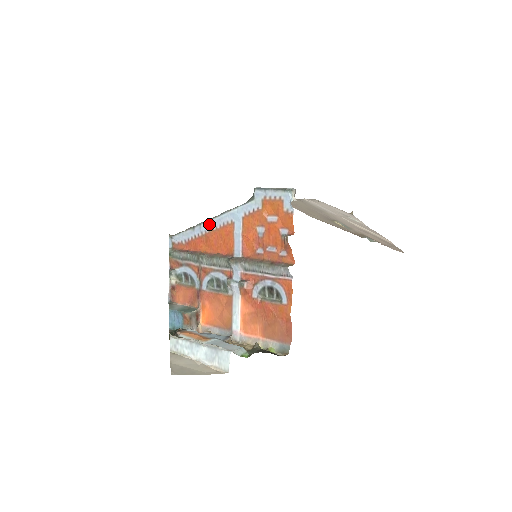
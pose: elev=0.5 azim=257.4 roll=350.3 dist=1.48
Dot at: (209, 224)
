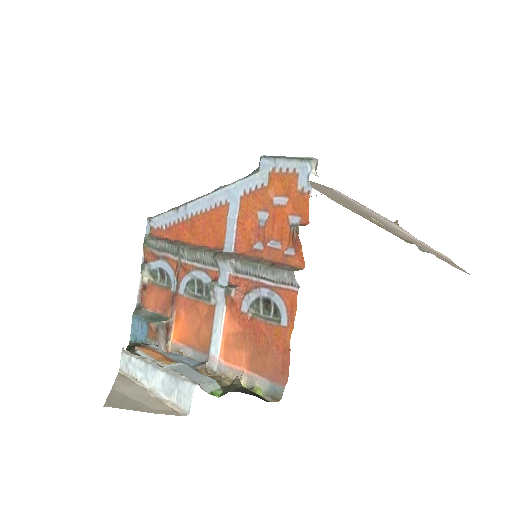
Dot at: (197, 204)
